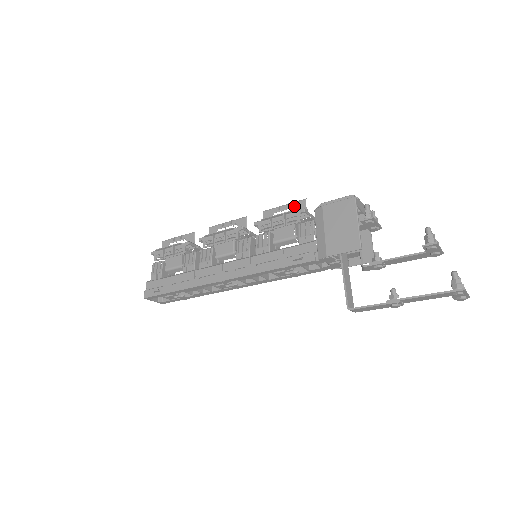
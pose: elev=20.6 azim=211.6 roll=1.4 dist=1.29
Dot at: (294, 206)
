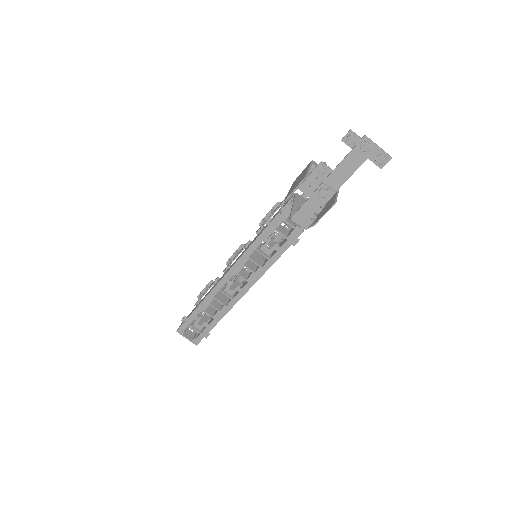
Dot at: occluded
